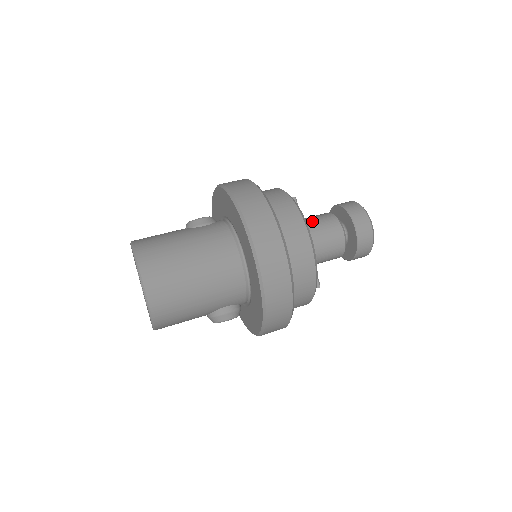
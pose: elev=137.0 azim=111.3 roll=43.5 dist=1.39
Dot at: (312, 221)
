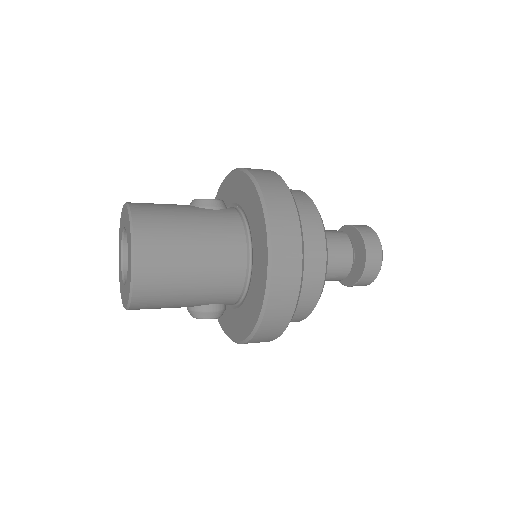
Dot at: occluded
